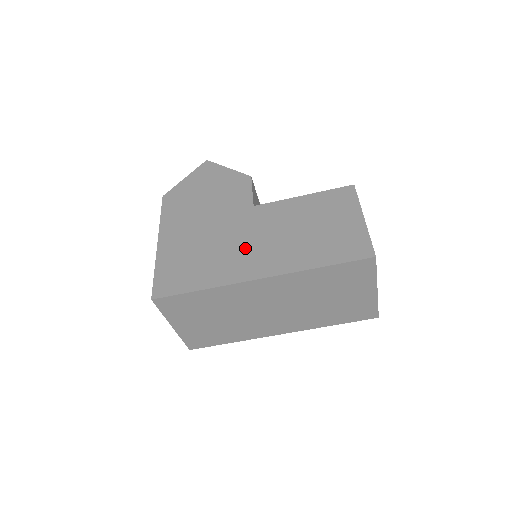
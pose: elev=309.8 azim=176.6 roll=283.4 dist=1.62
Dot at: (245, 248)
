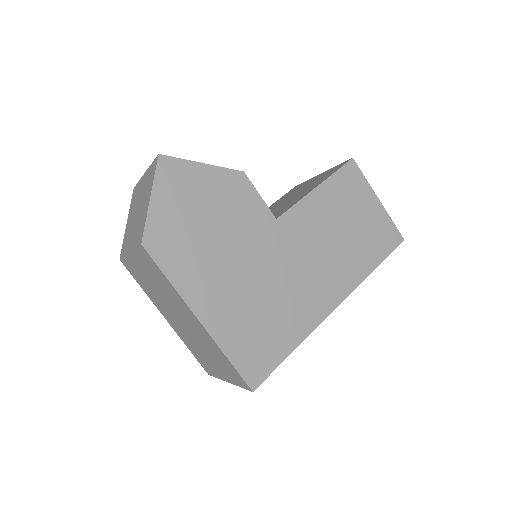
Dot at: (304, 280)
